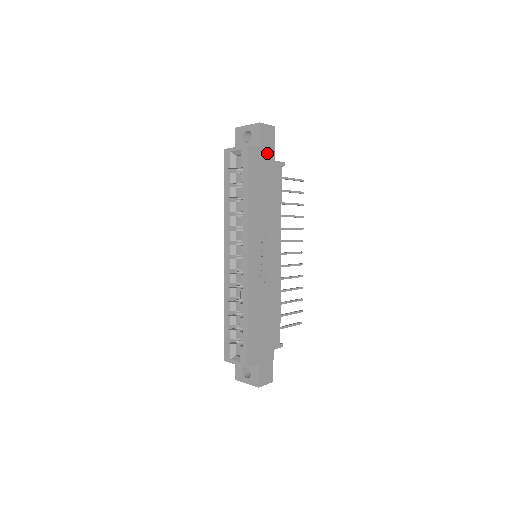
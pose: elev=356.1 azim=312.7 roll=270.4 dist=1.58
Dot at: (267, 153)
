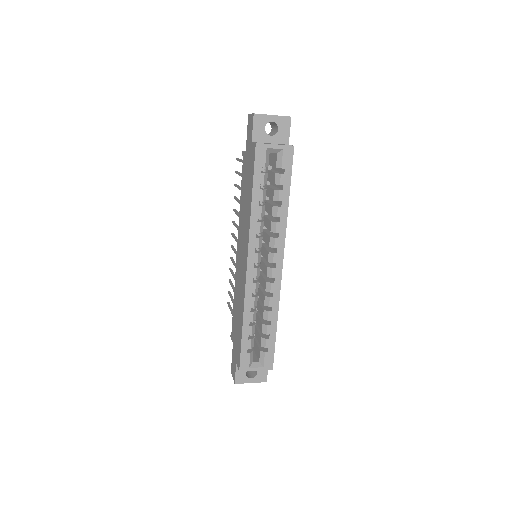
Dot at: occluded
